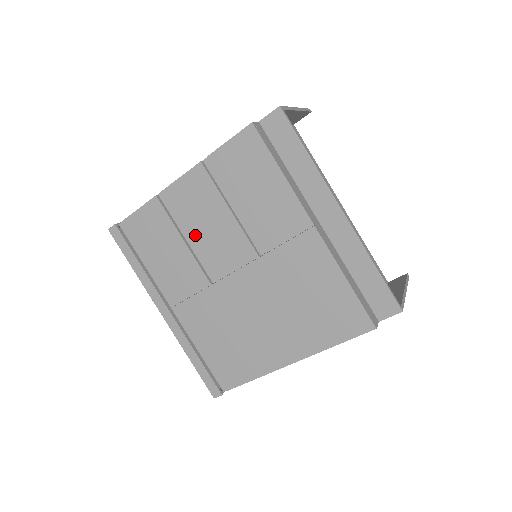
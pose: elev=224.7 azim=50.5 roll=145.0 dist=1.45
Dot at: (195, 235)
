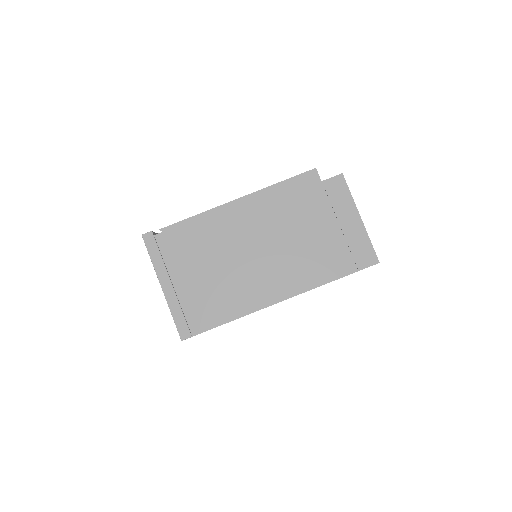
Dot at: occluded
